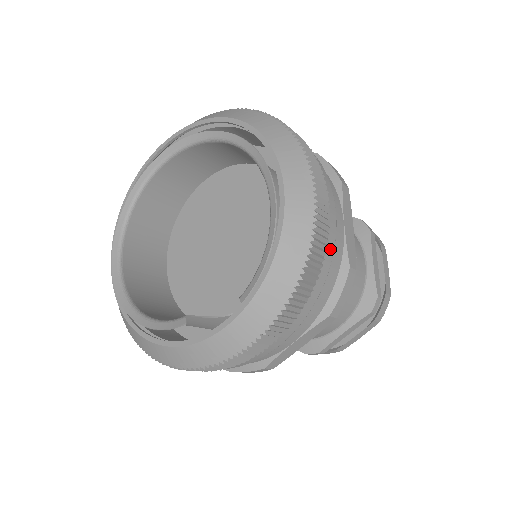
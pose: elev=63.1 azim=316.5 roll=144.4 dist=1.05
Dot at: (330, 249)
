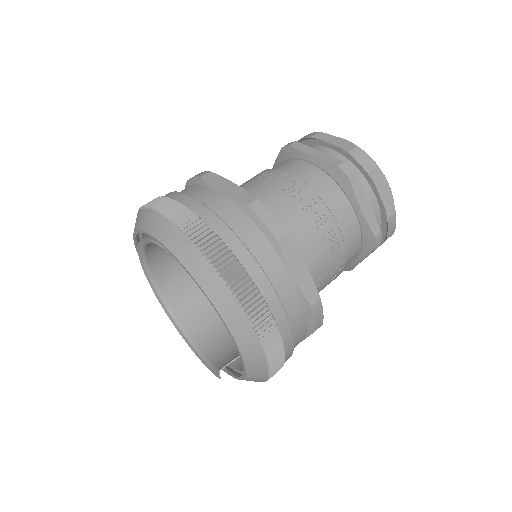
Dot at: (283, 322)
